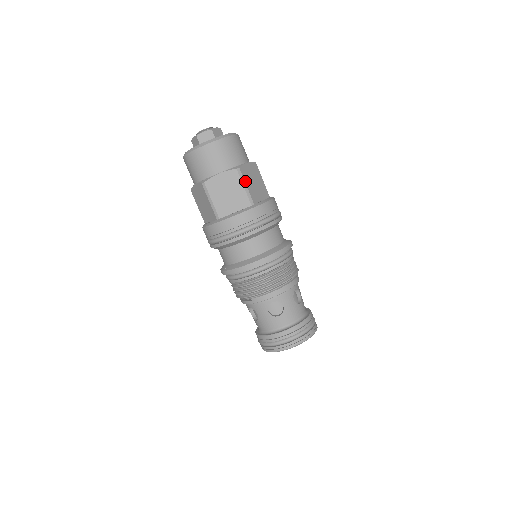
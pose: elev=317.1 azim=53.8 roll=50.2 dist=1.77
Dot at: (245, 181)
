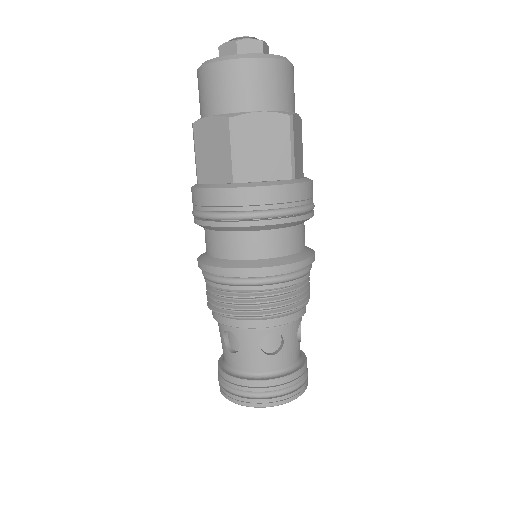
Dot at: (237, 141)
